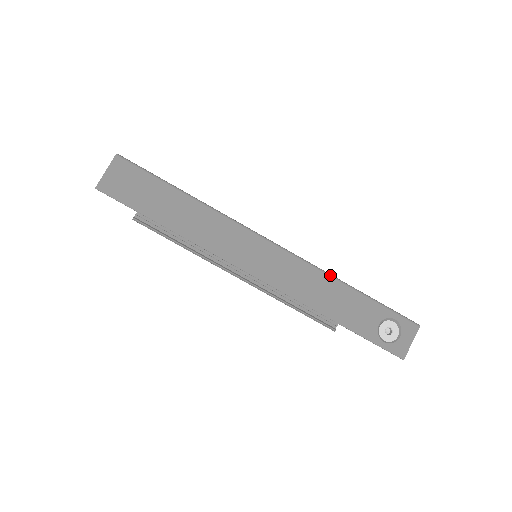
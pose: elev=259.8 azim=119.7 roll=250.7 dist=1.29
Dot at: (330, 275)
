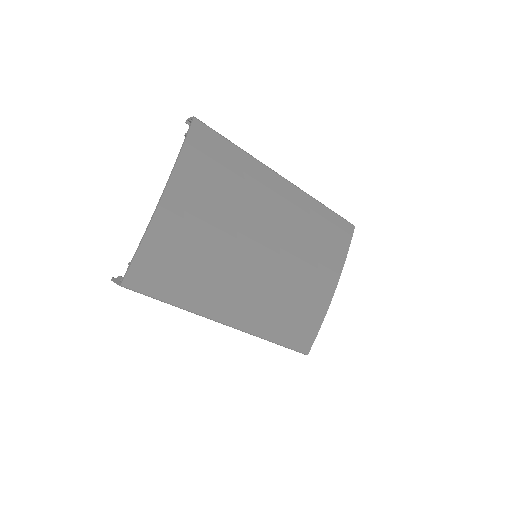
Dot at: occluded
